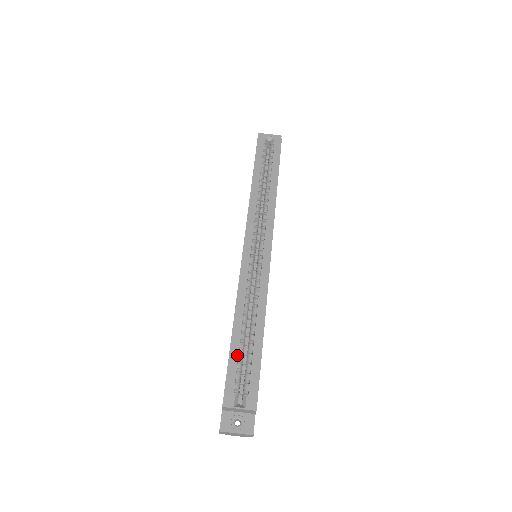
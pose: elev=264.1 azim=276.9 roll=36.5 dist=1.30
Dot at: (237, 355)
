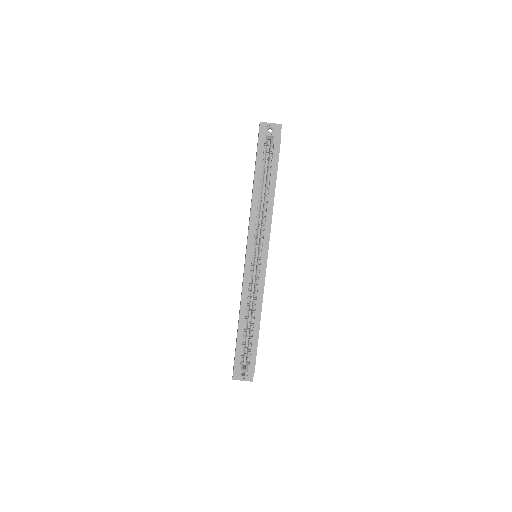
Dot at: (242, 340)
